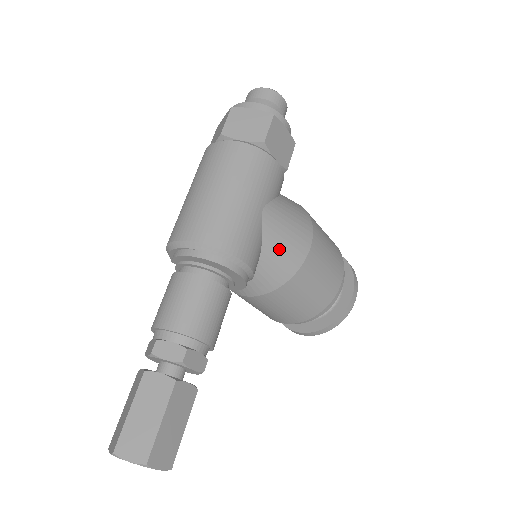
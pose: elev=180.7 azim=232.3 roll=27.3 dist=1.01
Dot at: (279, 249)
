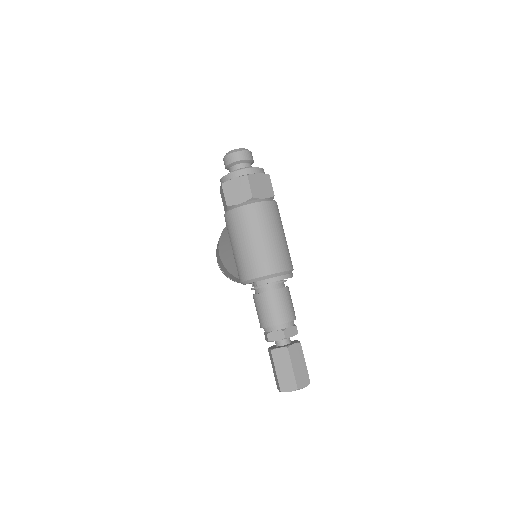
Dot at: occluded
